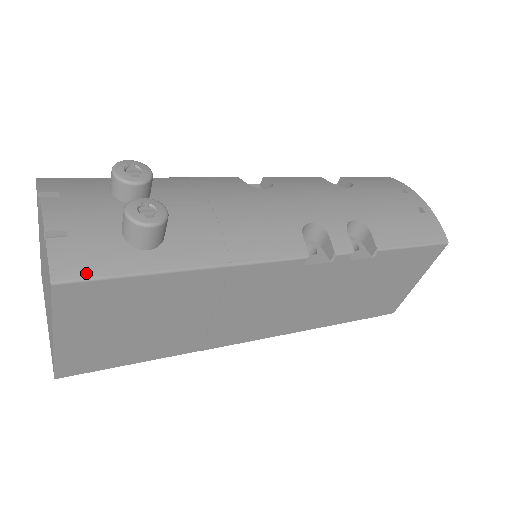
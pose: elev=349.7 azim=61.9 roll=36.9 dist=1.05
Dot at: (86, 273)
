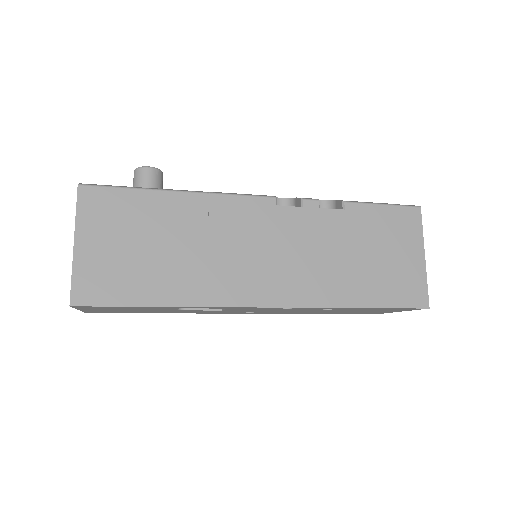
Dot at: (102, 185)
